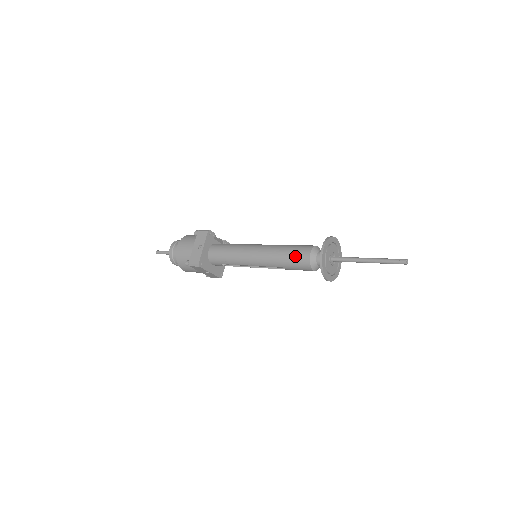
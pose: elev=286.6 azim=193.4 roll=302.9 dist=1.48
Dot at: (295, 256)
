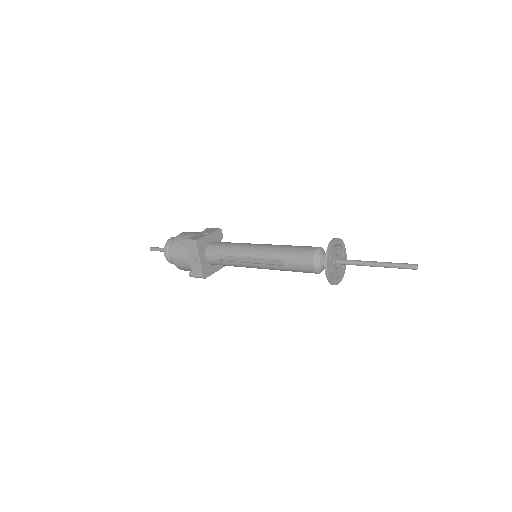
Dot at: (301, 248)
